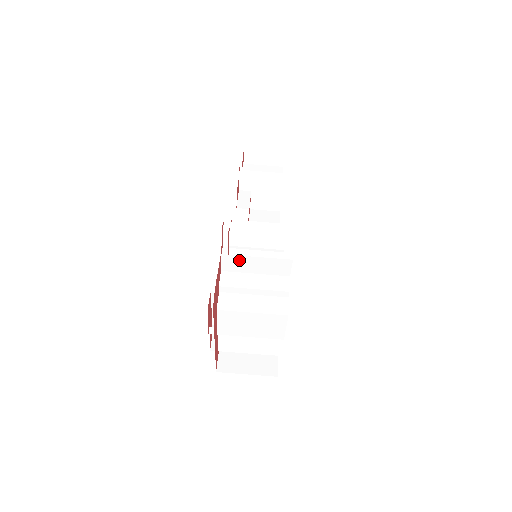
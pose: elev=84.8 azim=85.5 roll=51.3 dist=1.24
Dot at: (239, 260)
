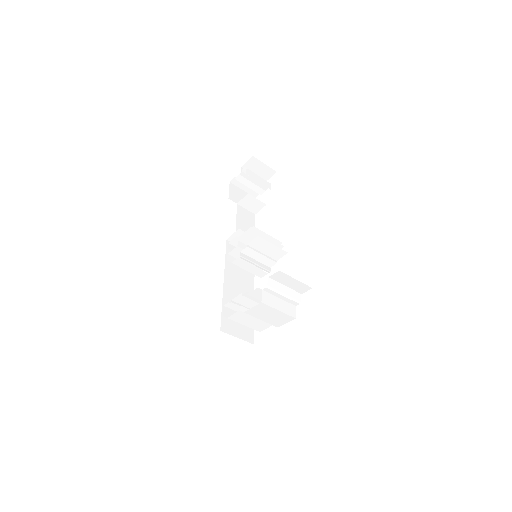
Dot at: (285, 277)
